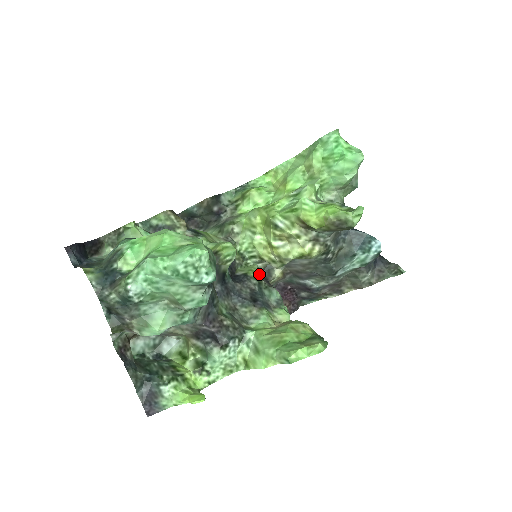
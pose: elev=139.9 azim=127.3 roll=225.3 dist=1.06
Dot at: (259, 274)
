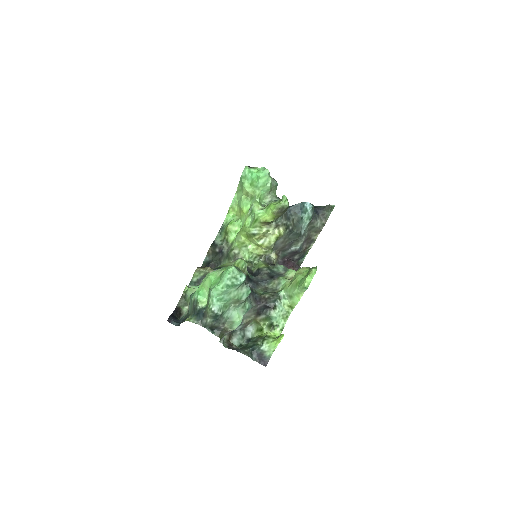
Dot at: (265, 264)
